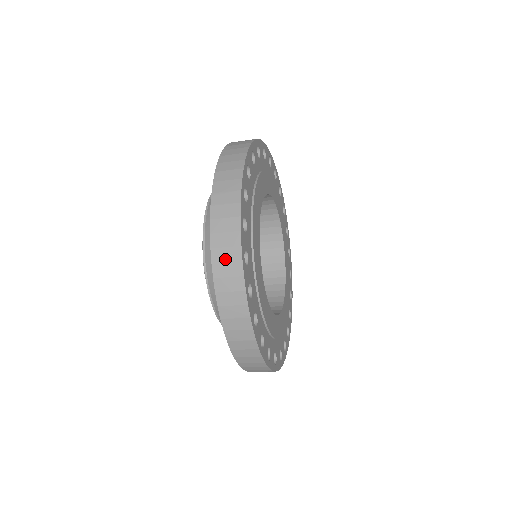
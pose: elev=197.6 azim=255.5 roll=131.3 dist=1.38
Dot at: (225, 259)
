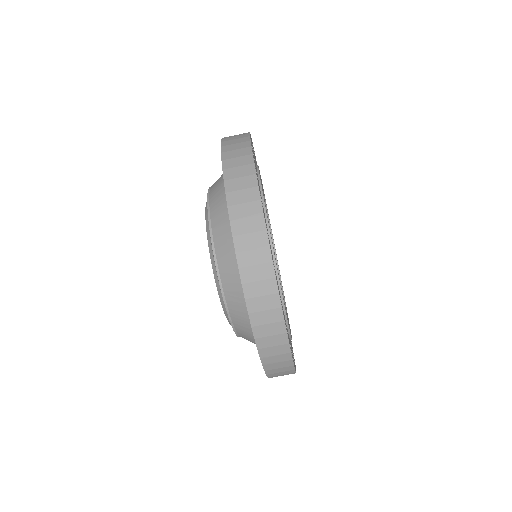
Dot at: (236, 165)
